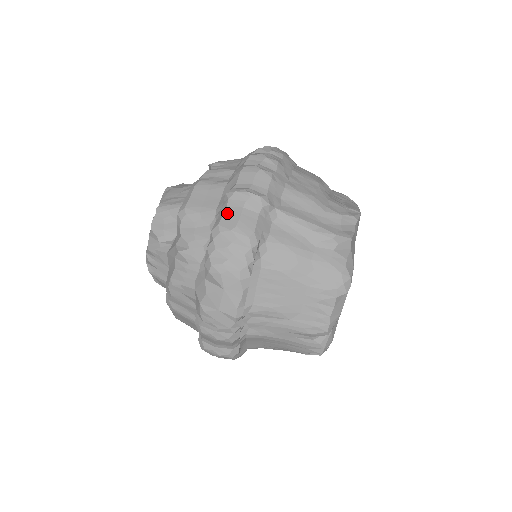
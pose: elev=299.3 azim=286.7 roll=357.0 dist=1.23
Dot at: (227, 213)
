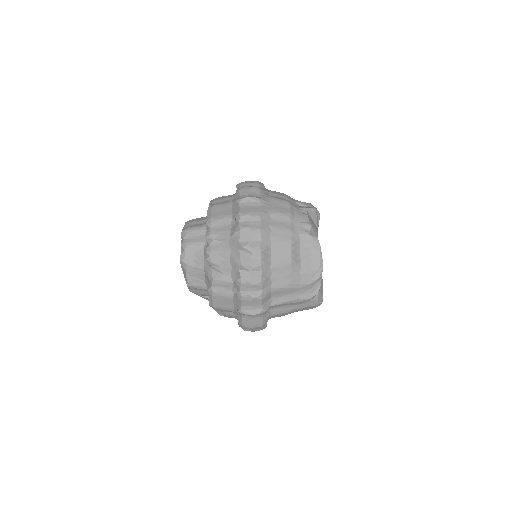
Dot at: (244, 320)
